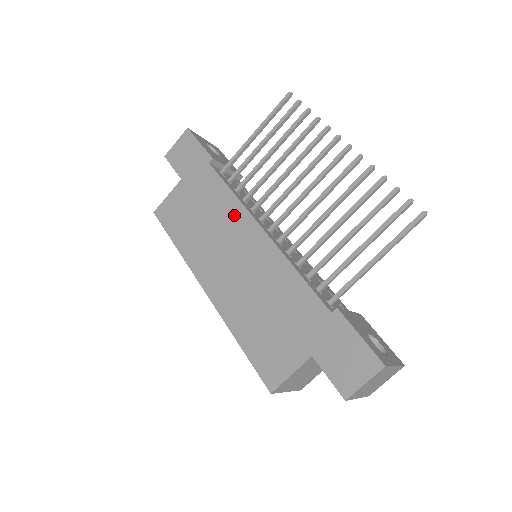
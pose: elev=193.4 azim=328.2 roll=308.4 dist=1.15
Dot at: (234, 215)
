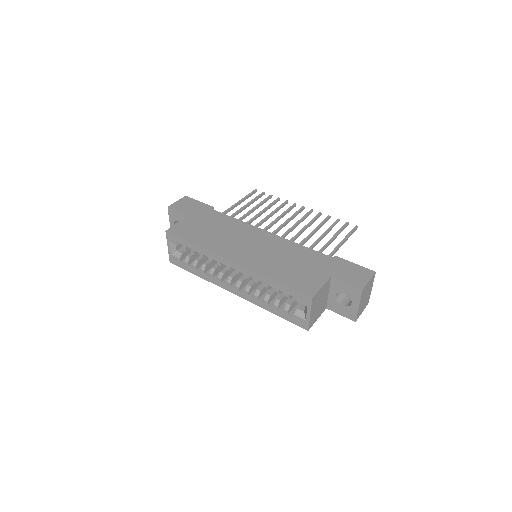
Dot at: (243, 228)
